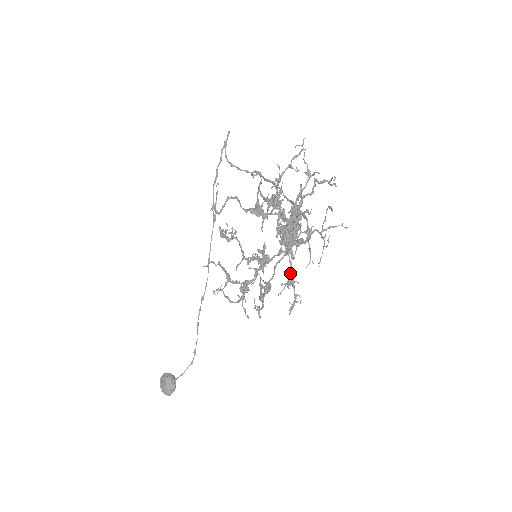
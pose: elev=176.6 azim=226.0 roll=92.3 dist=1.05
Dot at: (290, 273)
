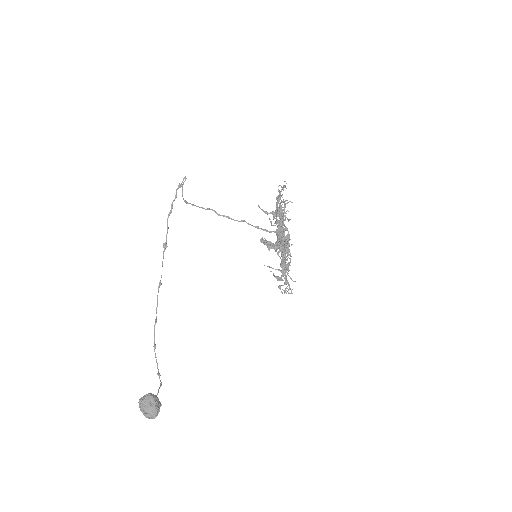
Dot at: occluded
